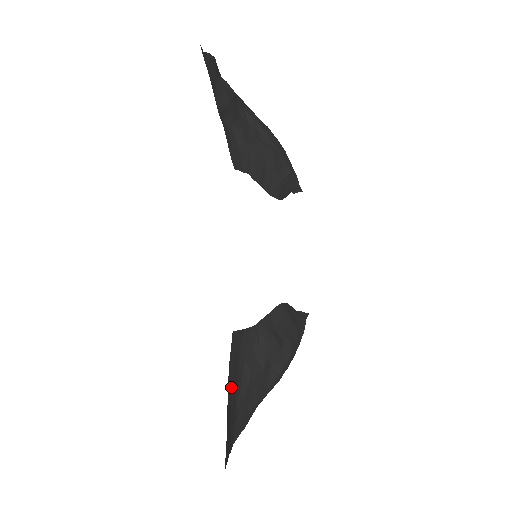
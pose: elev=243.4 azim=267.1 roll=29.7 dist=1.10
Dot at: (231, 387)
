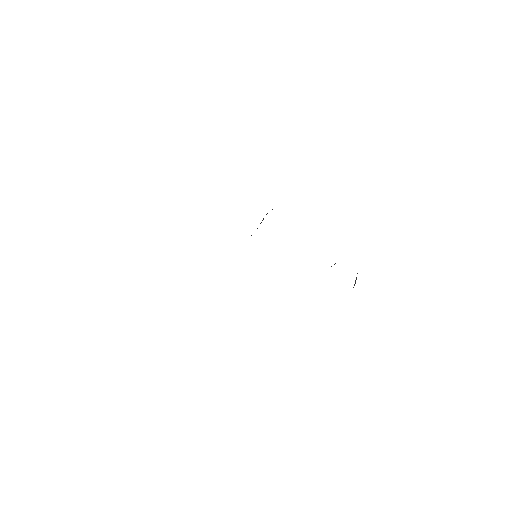
Dot at: occluded
